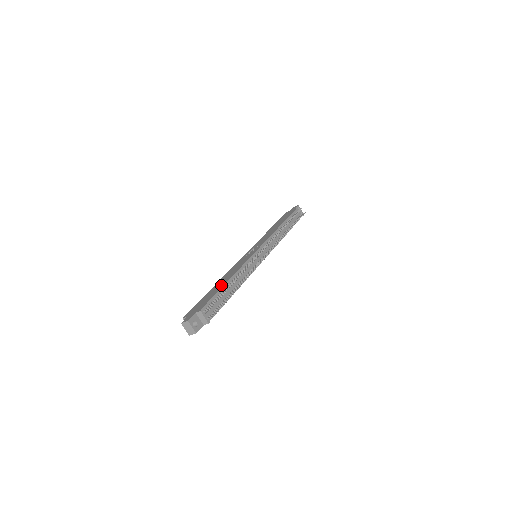
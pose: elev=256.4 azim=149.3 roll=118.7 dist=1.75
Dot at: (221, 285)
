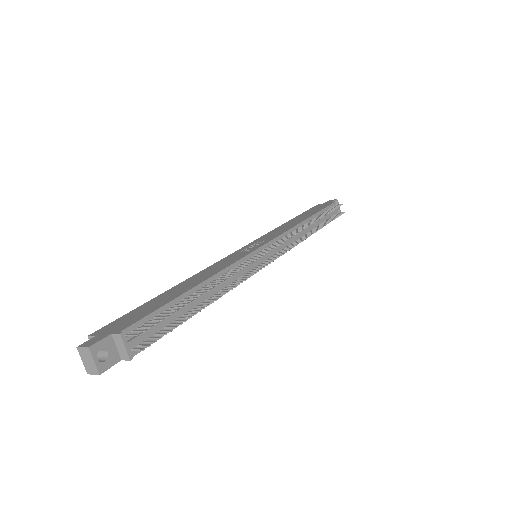
Dot at: (180, 291)
